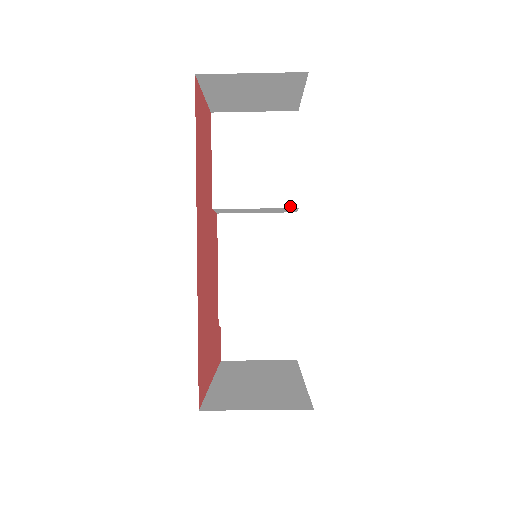
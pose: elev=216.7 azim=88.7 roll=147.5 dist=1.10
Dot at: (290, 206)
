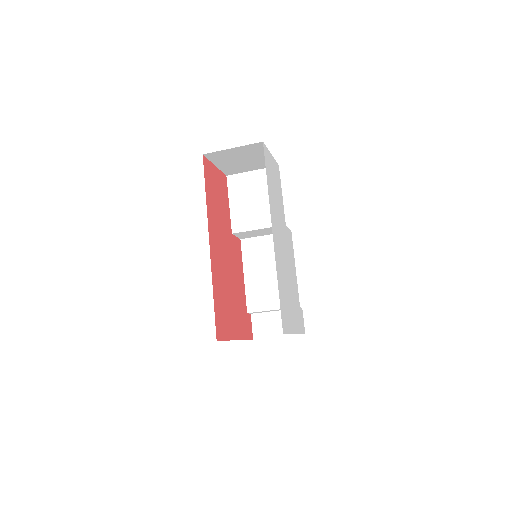
Dot at: occluded
